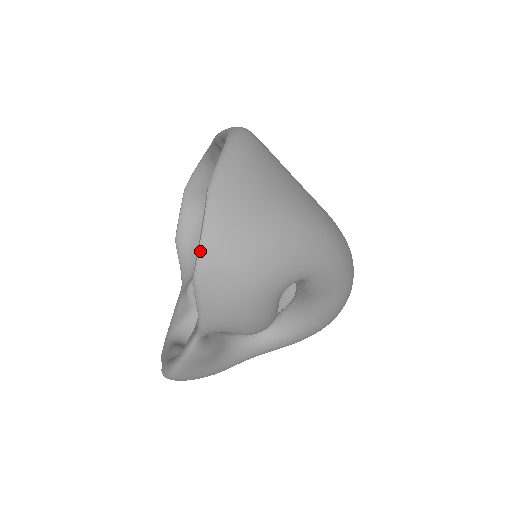
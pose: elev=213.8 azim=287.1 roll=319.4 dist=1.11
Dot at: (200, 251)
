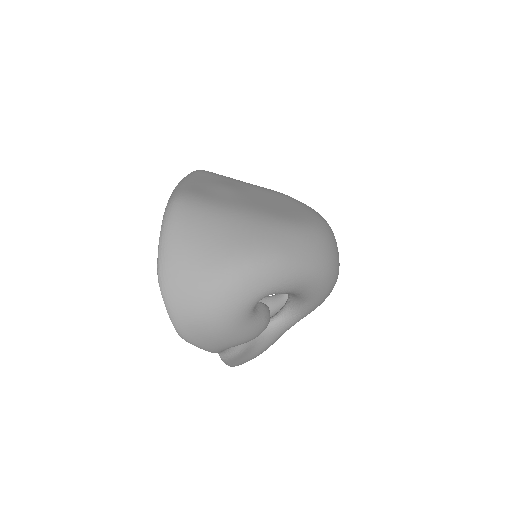
Dot at: (172, 323)
